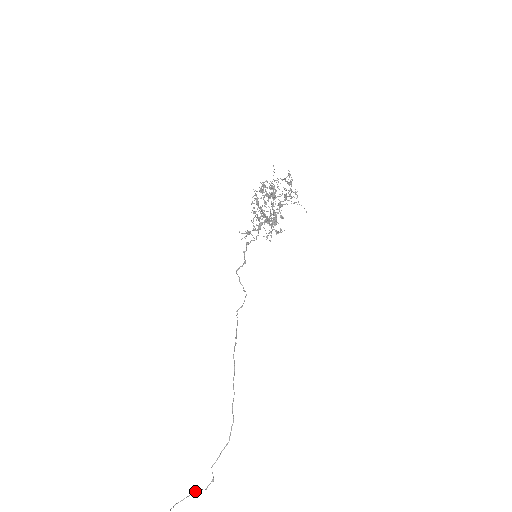
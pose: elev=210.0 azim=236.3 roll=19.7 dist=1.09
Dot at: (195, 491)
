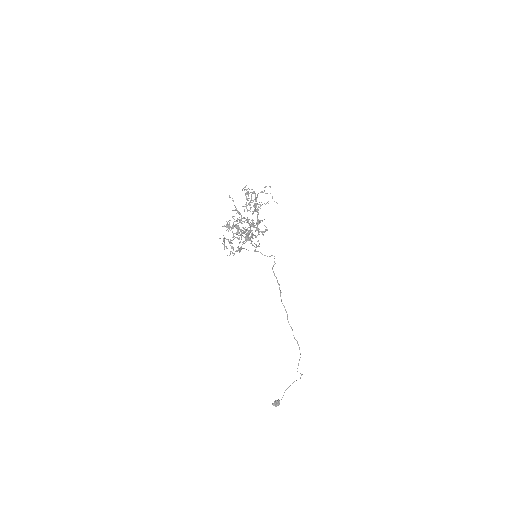
Dot at: (294, 381)
